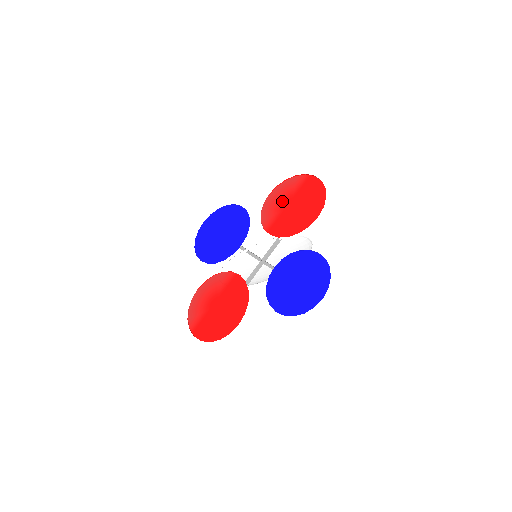
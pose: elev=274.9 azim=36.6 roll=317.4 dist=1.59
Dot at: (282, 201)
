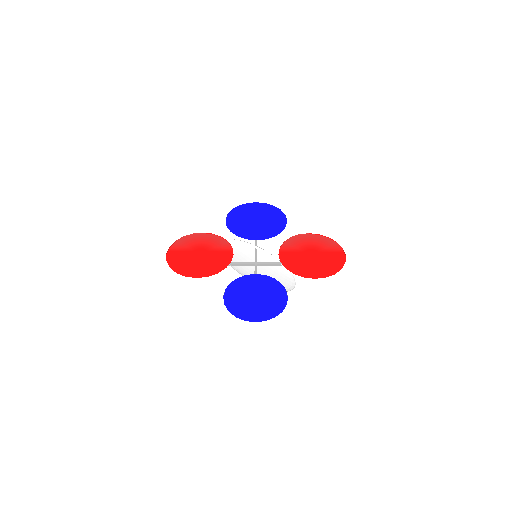
Dot at: (310, 246)
